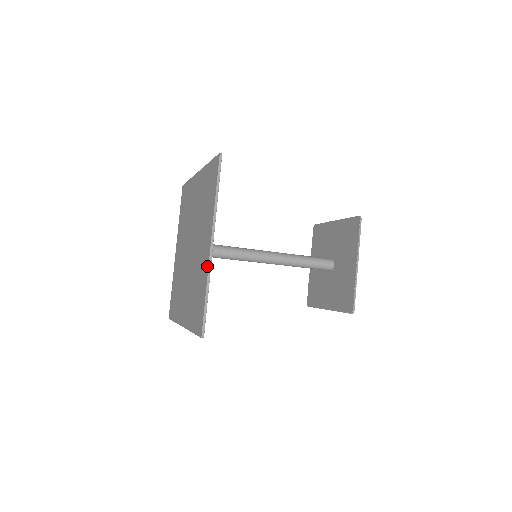
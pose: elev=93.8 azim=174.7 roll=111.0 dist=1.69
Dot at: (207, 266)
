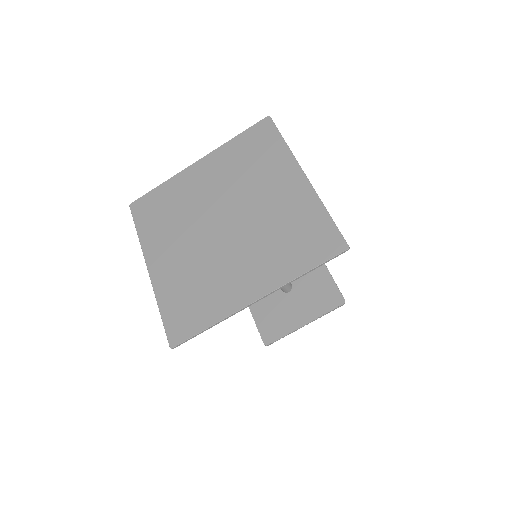
Dot at: (234, 308)
